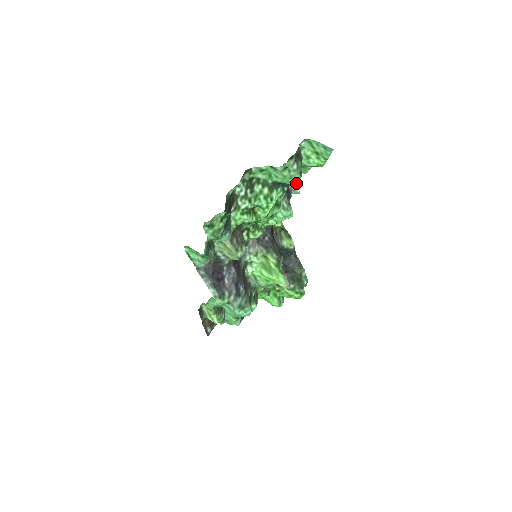
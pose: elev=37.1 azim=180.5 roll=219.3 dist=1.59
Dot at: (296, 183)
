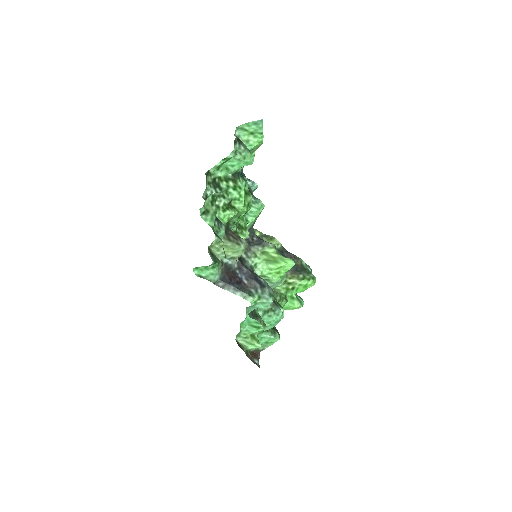
Dot at: (250, 180)
